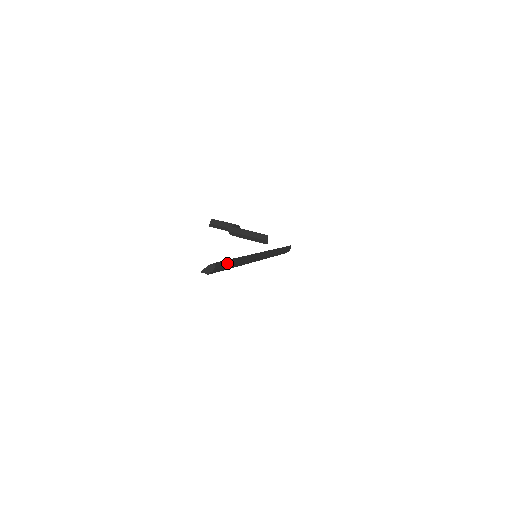
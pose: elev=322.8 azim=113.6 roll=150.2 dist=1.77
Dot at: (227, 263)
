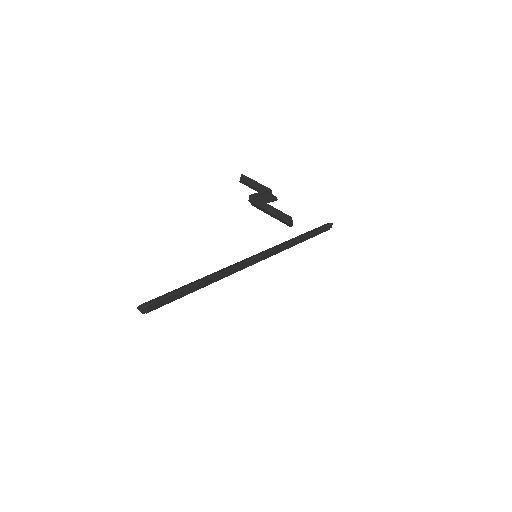
Dot at: (178, 294)
